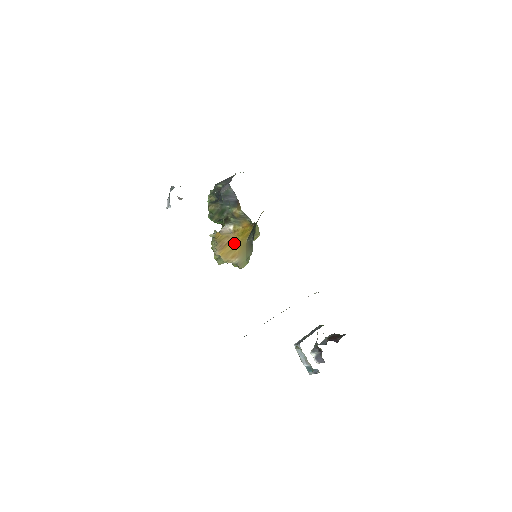
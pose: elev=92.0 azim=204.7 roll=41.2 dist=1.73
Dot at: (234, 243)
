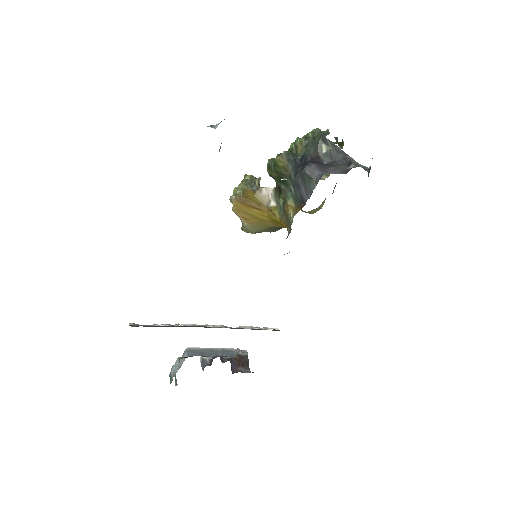
Dot at: (259, 214)
